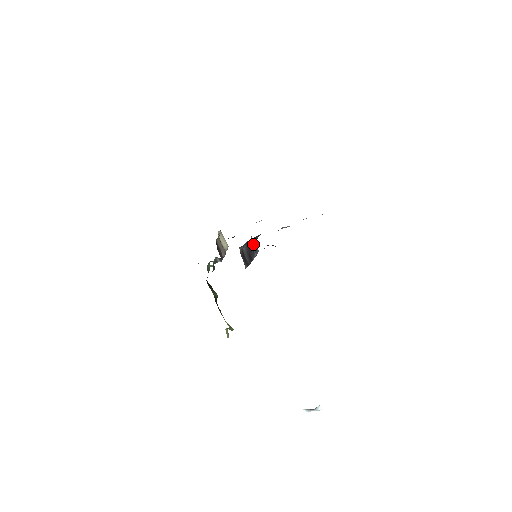
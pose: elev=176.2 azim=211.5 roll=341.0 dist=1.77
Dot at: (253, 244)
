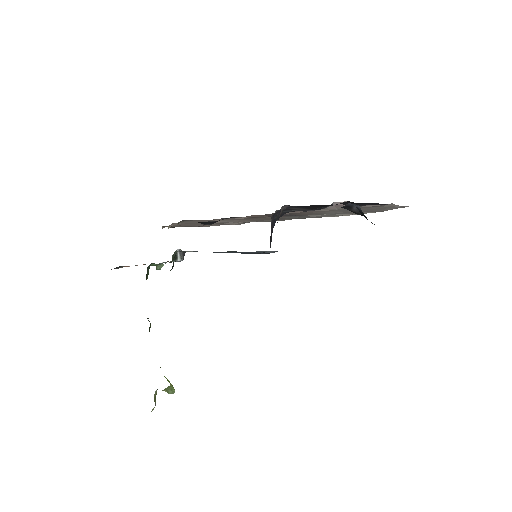
Dot at: (273, 225)
